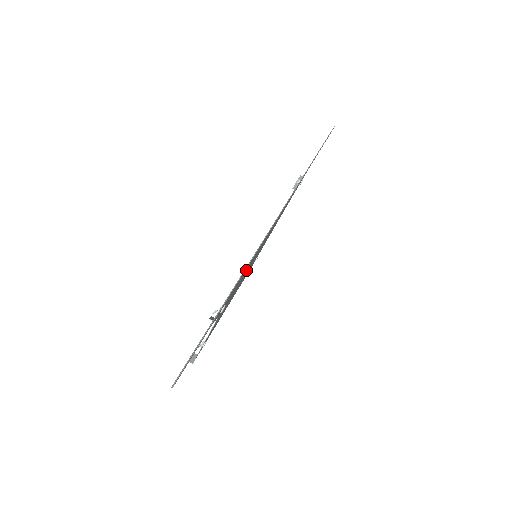
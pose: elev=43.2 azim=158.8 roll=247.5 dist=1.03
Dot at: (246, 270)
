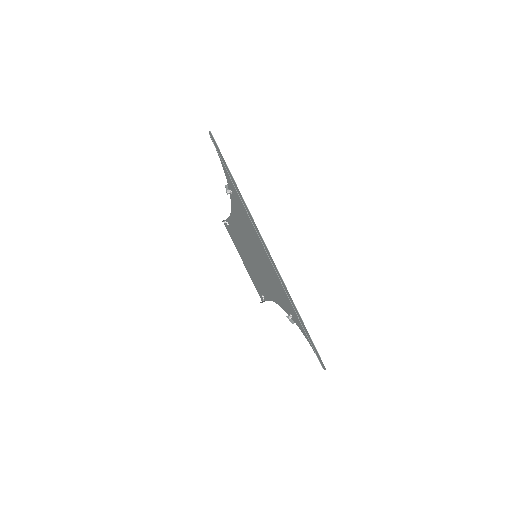
Dot at: (272, 281)
